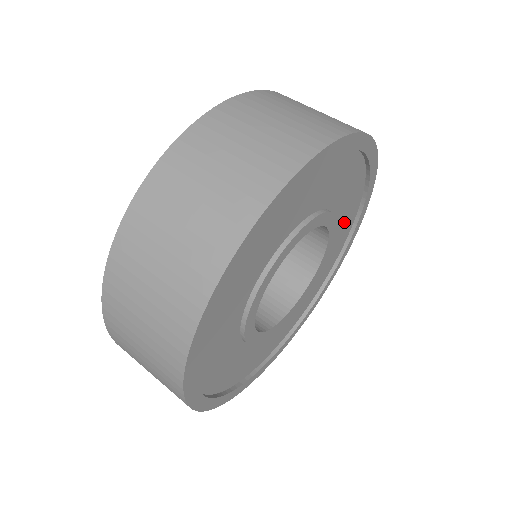
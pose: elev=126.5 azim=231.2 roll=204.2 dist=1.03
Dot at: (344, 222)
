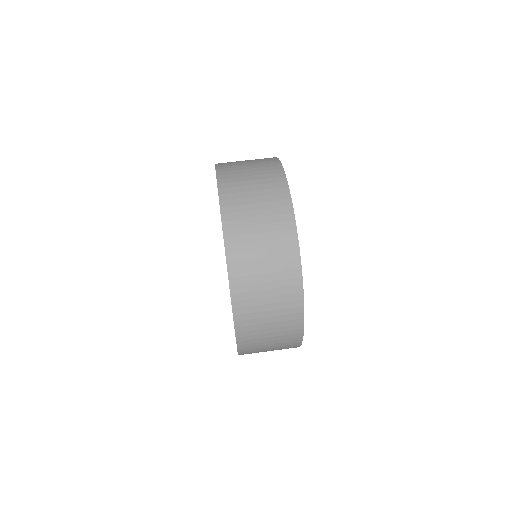
Dot at: occluded
